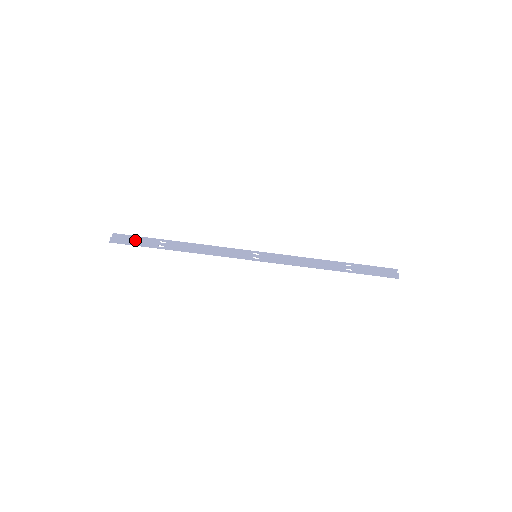
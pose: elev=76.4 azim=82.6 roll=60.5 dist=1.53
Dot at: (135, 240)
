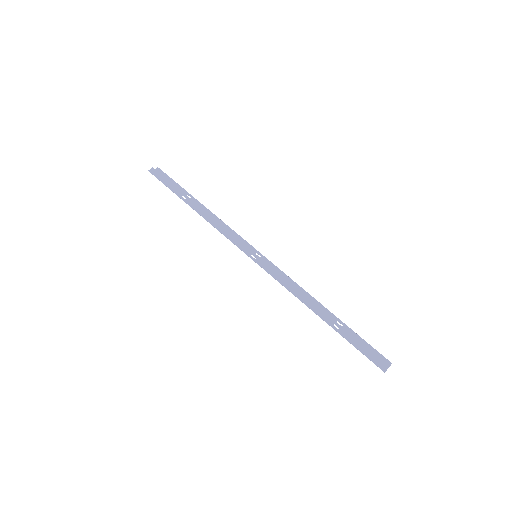
Dot at: (168, 181)
